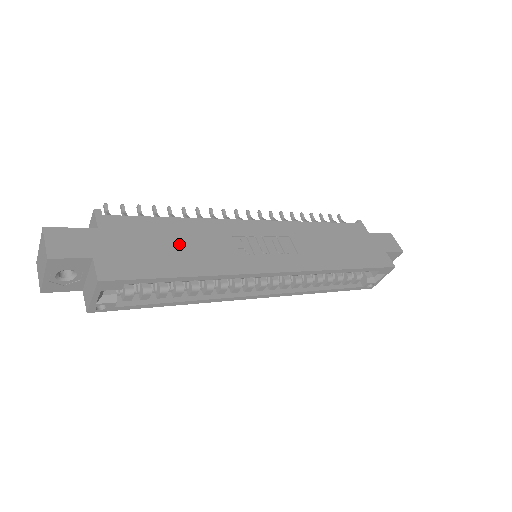
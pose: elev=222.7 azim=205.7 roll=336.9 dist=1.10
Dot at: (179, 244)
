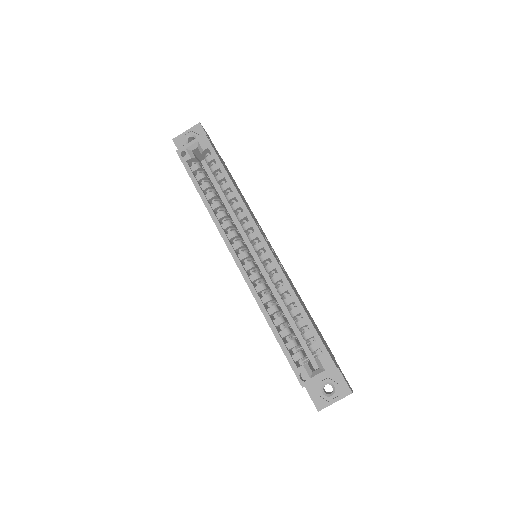
Dot at: occluded
